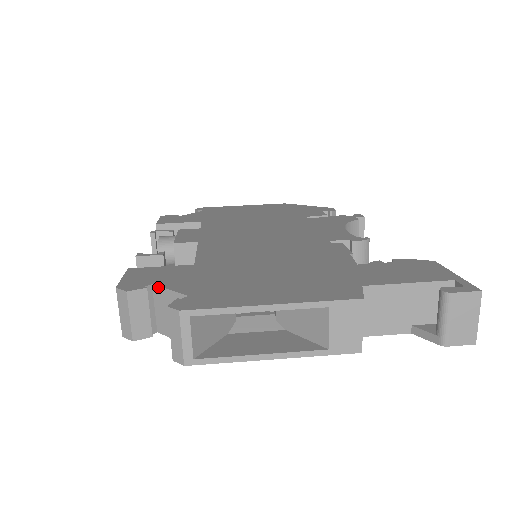
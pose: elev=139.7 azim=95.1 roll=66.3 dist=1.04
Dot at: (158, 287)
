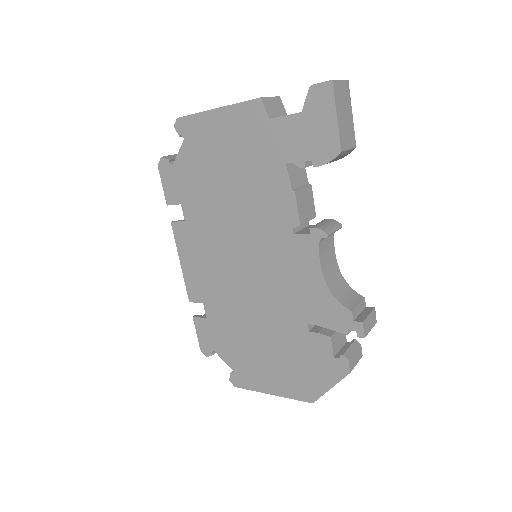
Dot at: occluded
